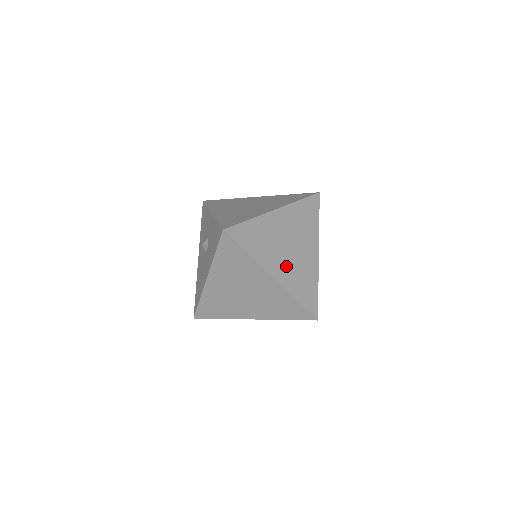
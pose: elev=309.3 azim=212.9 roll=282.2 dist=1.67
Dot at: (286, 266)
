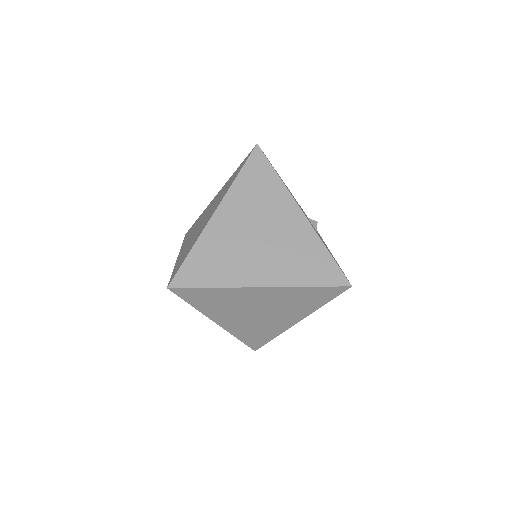
Dot at: (268, 261)
